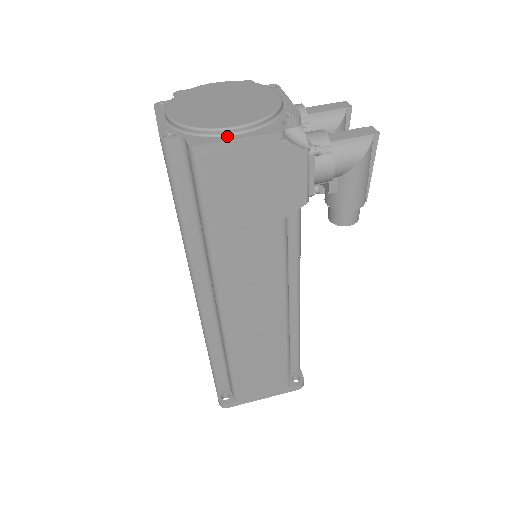
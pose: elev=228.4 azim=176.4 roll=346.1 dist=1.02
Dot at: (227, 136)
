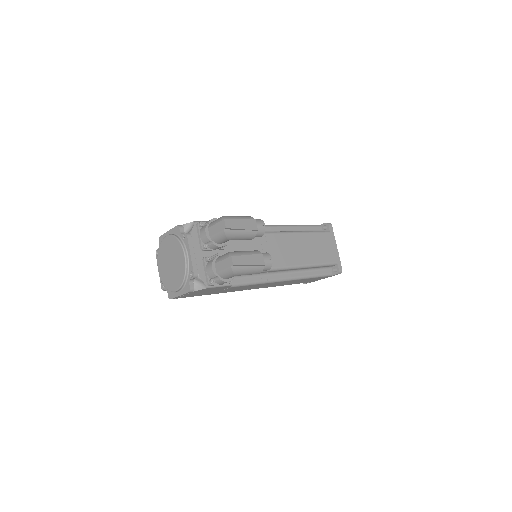
Dot at: (176, 293)
